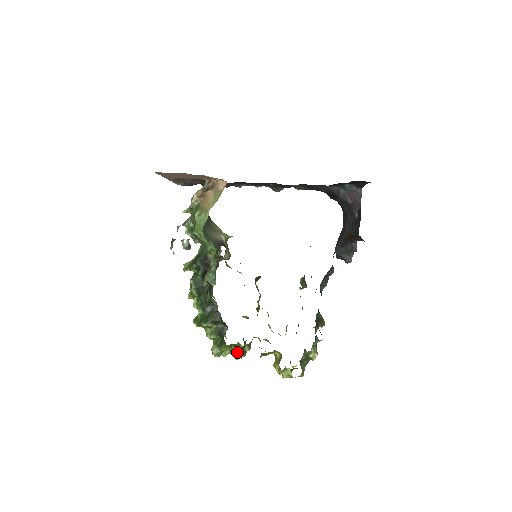
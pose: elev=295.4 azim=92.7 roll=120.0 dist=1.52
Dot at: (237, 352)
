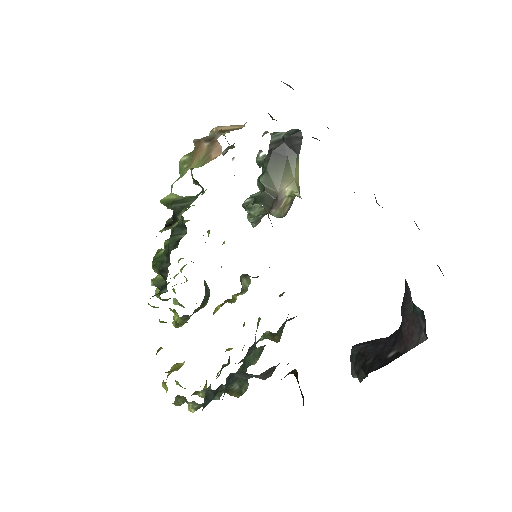
Dot at: occluded
